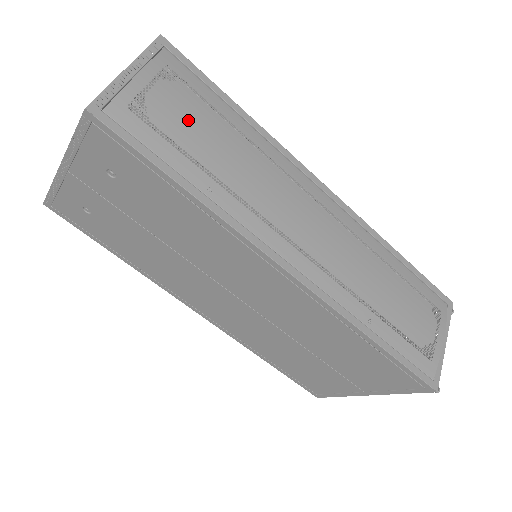
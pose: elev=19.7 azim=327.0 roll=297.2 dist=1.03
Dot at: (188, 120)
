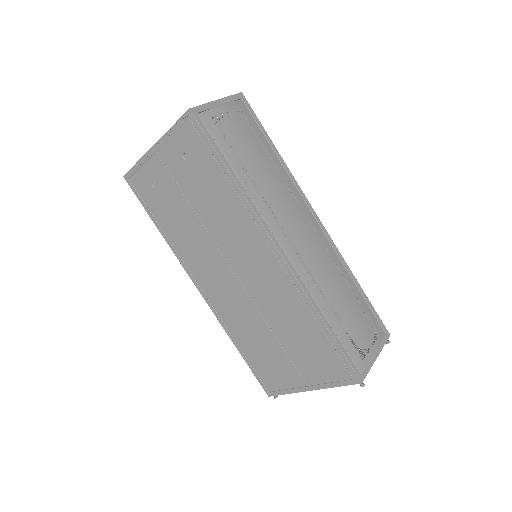
Dot at: (243, 140)
